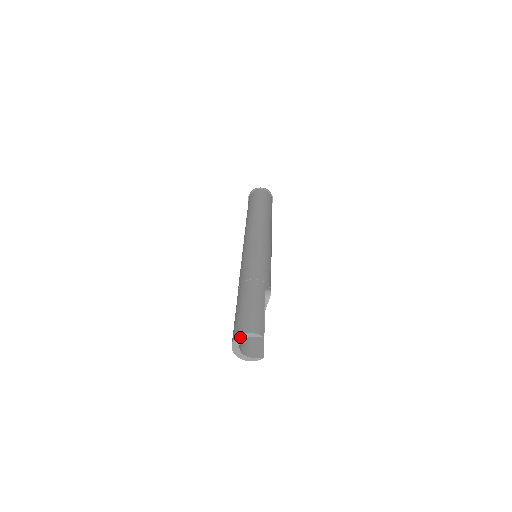
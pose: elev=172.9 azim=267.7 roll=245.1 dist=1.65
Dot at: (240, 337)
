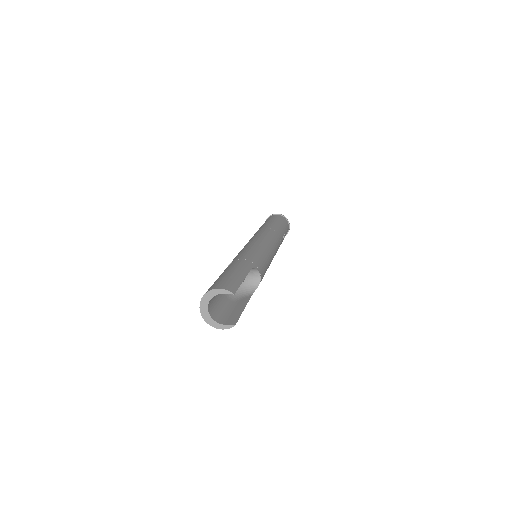
Dot at: (209, 294)
